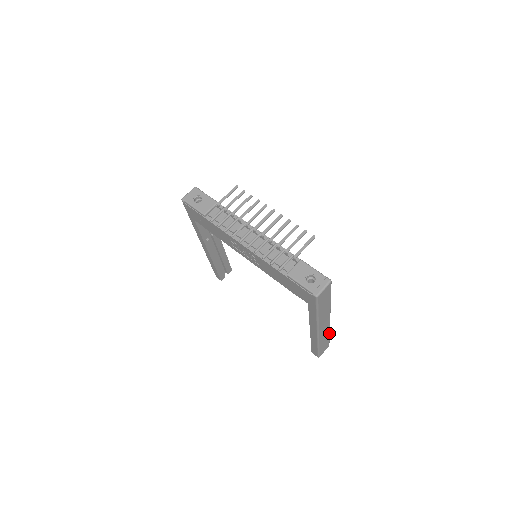
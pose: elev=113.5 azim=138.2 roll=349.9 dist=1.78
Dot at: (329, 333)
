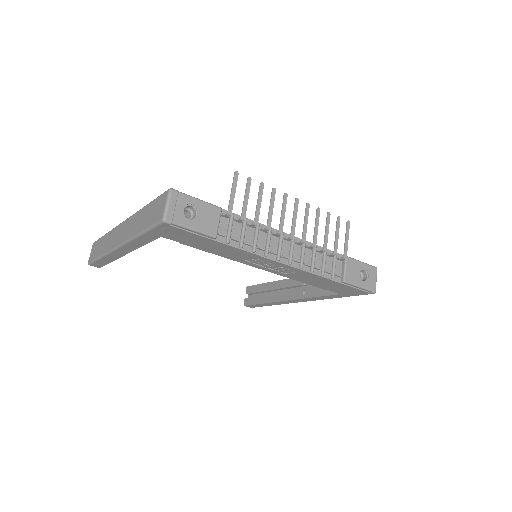
Dot at: occluded
